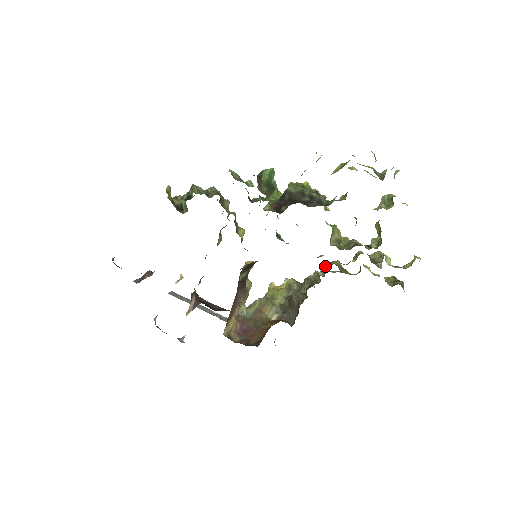
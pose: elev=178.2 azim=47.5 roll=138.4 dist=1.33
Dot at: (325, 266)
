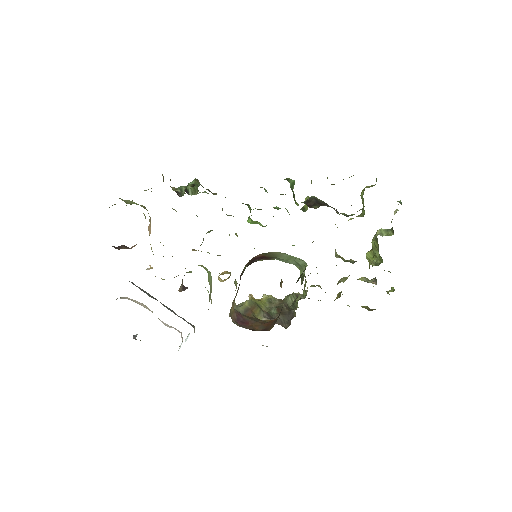
Dot at: occluded
